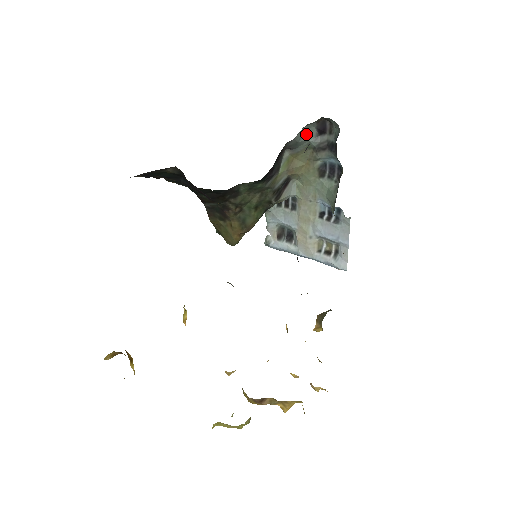
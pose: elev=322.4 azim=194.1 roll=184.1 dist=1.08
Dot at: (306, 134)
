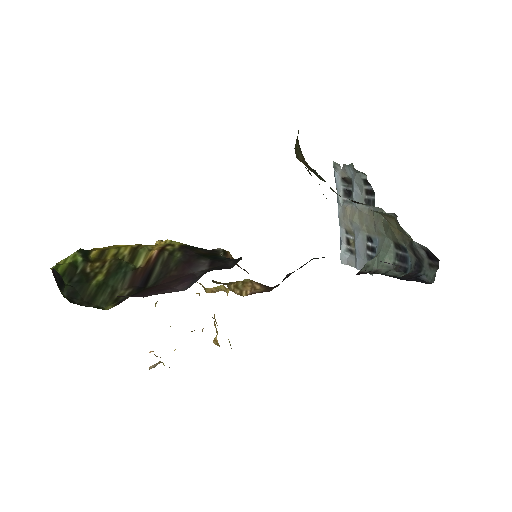
Dot at: occluded
